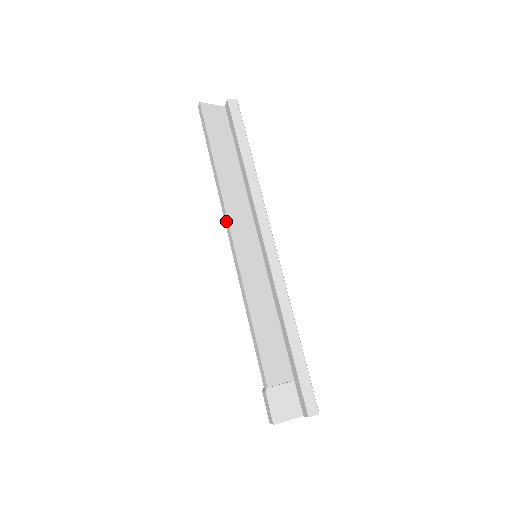
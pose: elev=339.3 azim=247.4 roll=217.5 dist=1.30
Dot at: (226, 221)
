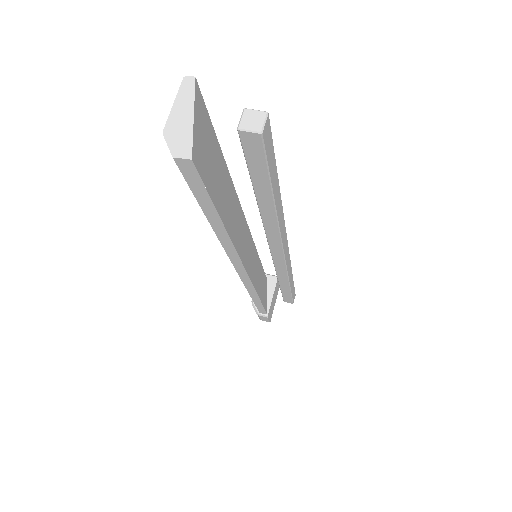
Dot at: (238, 266)
